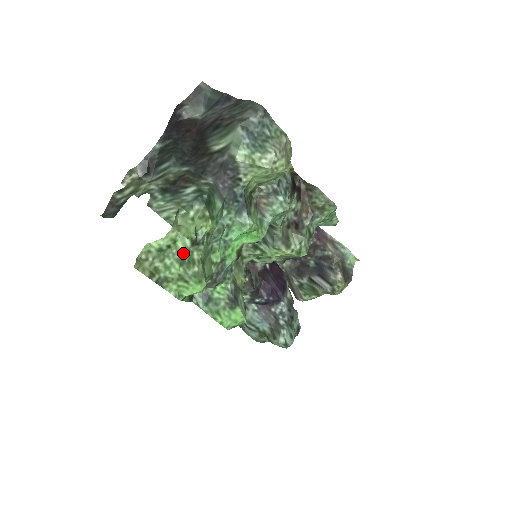
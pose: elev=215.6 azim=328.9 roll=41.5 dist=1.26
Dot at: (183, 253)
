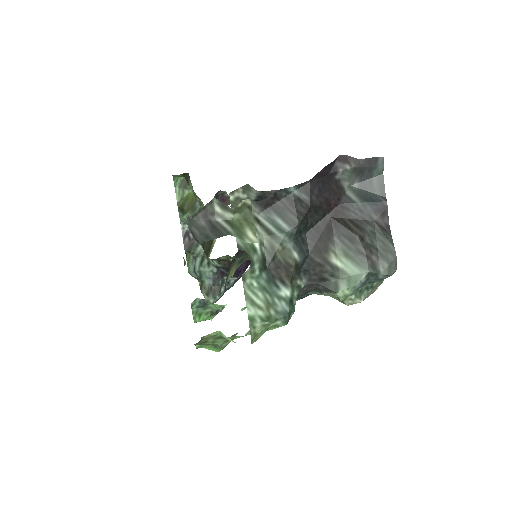
Dot at: (235, 338)
